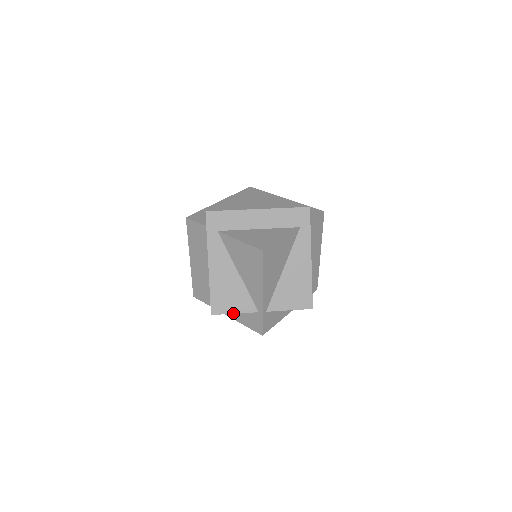
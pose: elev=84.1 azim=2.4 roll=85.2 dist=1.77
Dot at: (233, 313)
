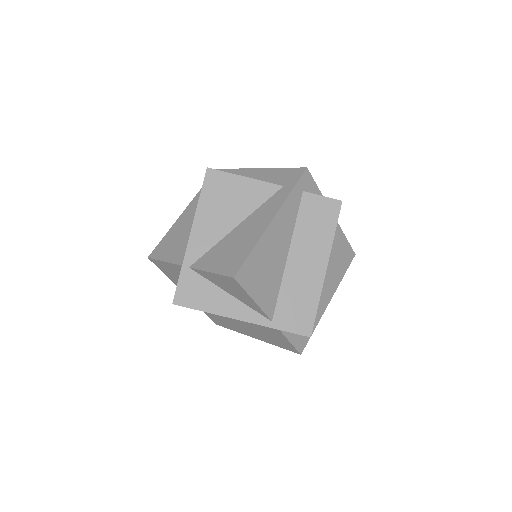
Dot at: (164, 261)
